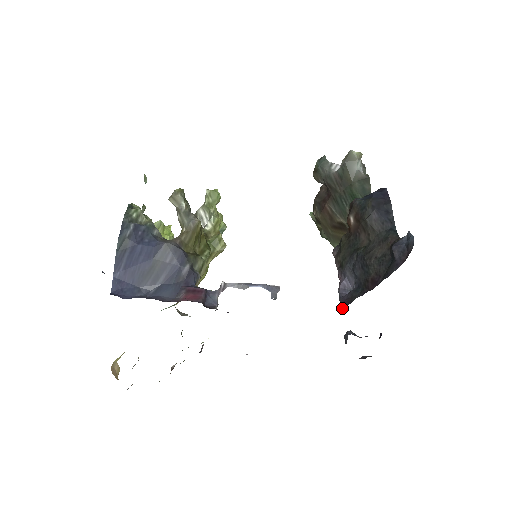
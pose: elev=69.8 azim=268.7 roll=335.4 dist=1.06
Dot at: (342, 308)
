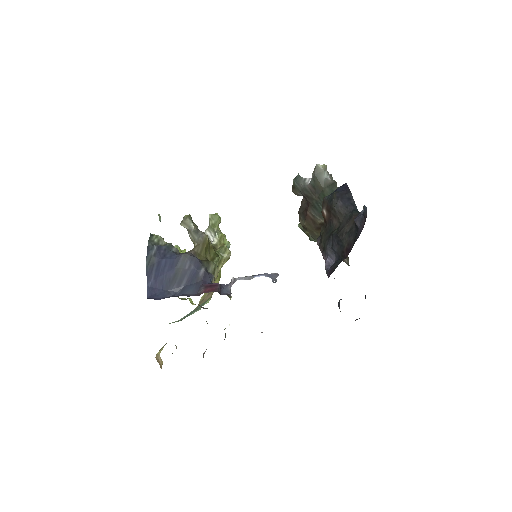
Dot at: occluded
